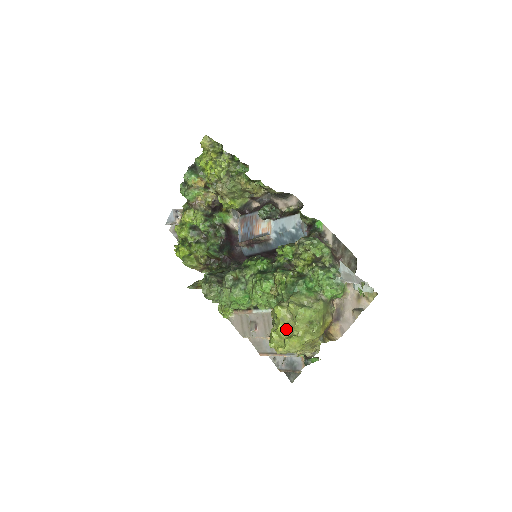
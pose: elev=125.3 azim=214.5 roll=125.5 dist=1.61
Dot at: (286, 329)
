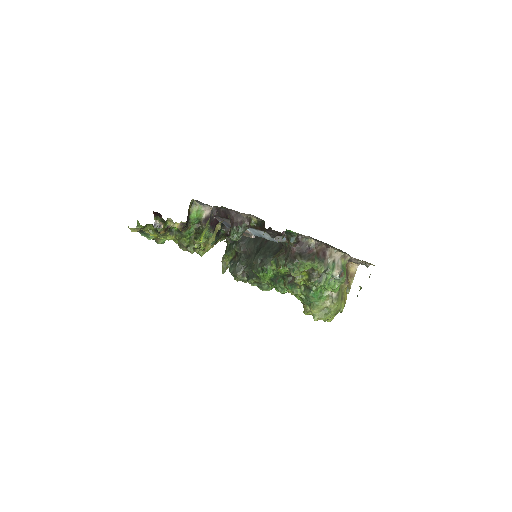
Dot at: occluded
